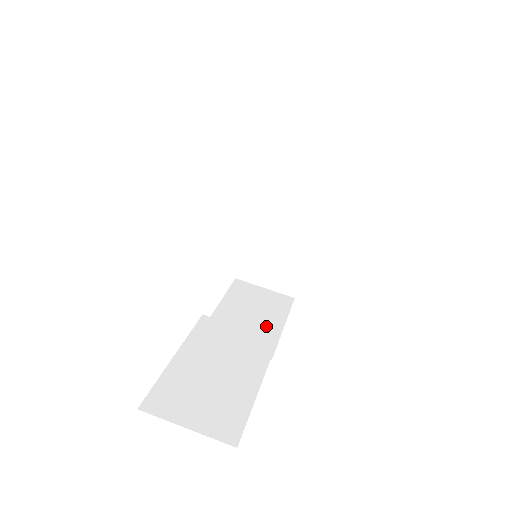
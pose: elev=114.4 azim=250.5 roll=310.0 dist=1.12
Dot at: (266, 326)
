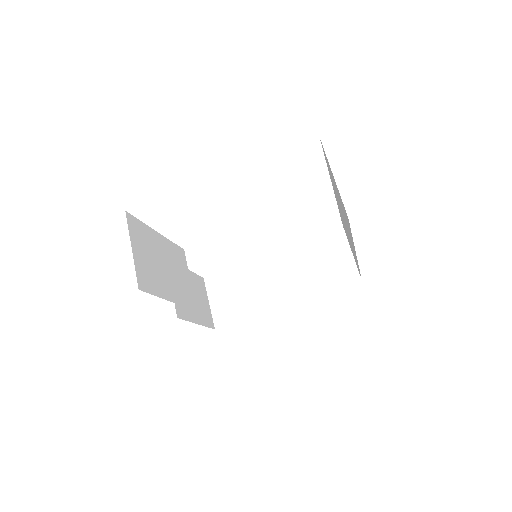
Dot at: occluded
